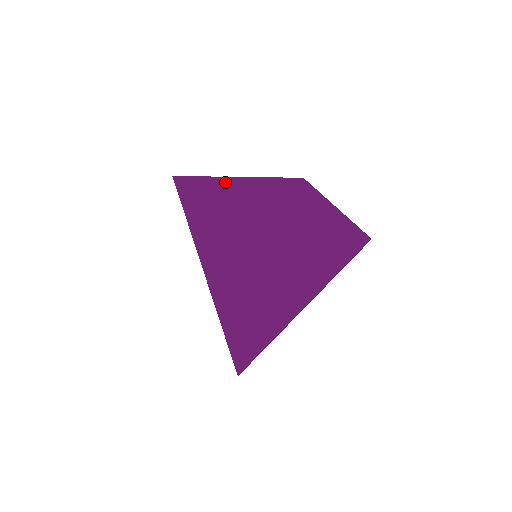
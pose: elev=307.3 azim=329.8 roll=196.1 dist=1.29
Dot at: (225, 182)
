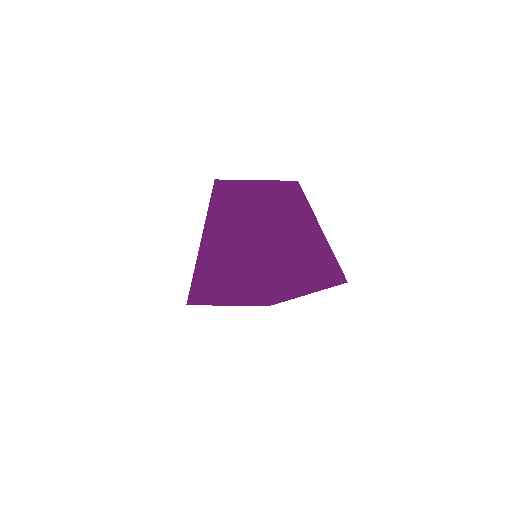
Dot at: (253, 192)
